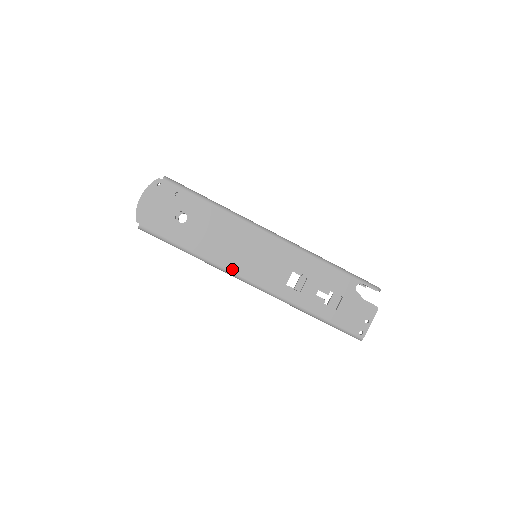
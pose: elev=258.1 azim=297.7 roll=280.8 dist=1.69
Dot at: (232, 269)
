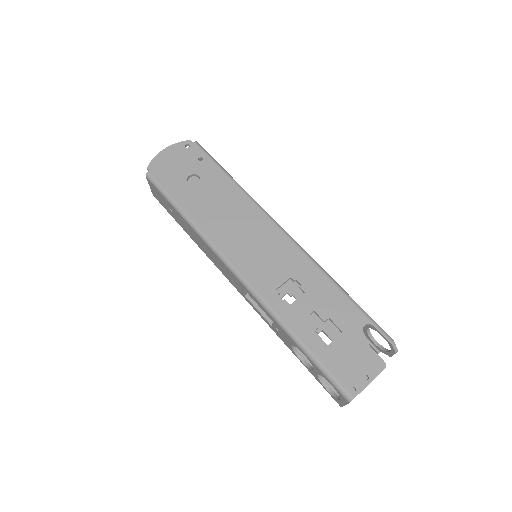
Dot at: (221, 248)
